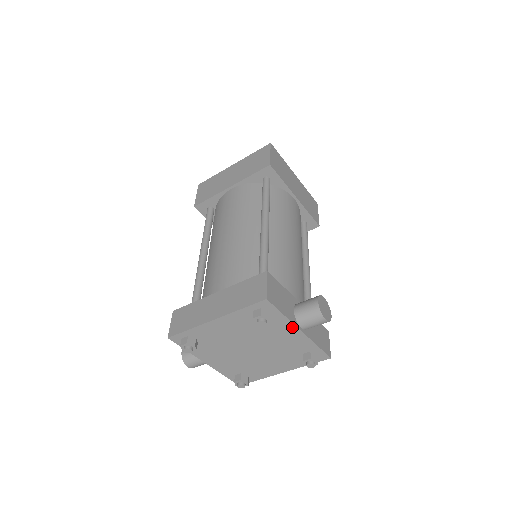
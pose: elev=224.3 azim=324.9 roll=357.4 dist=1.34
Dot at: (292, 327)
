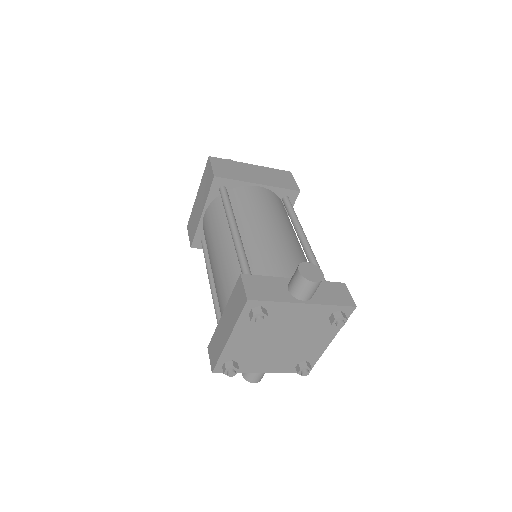
Dot at: (294, 306)
